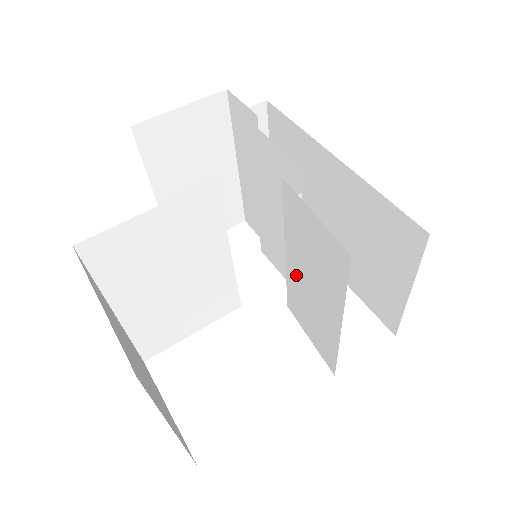
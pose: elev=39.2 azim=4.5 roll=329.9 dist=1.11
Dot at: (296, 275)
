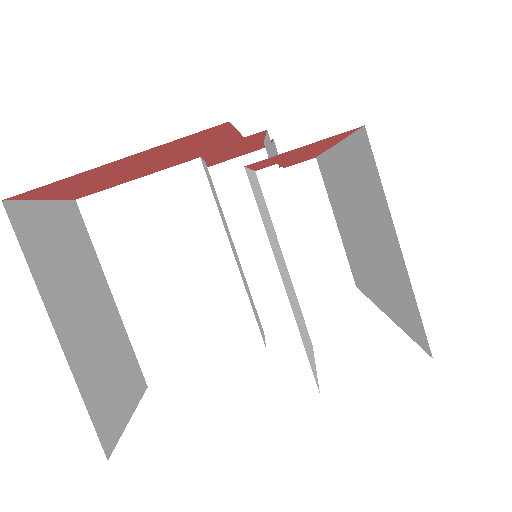
Dot at: (283, 261)
